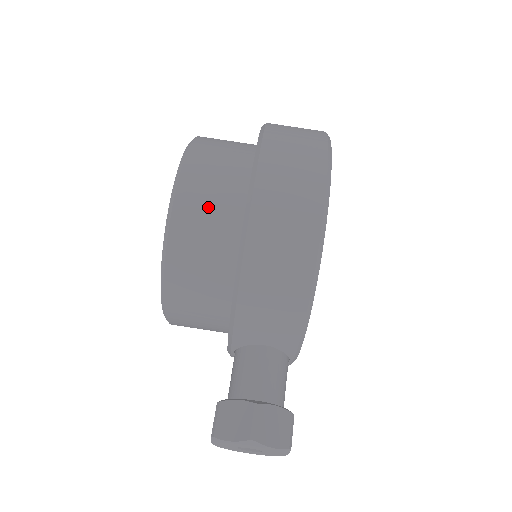
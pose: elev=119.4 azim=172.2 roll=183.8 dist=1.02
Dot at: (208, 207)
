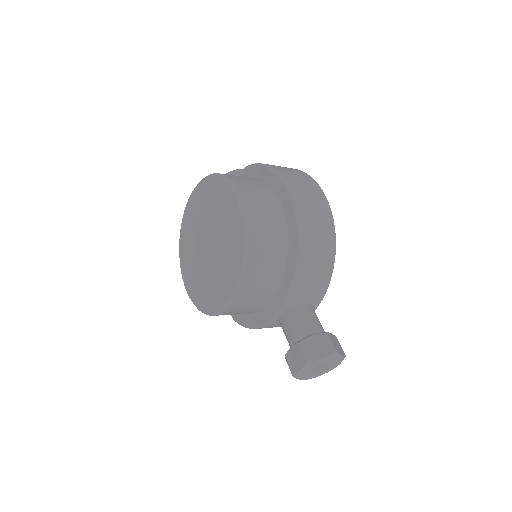
Dot at: (265, 215)
